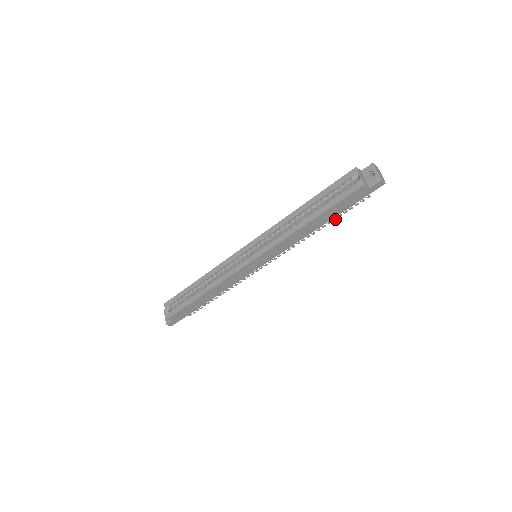
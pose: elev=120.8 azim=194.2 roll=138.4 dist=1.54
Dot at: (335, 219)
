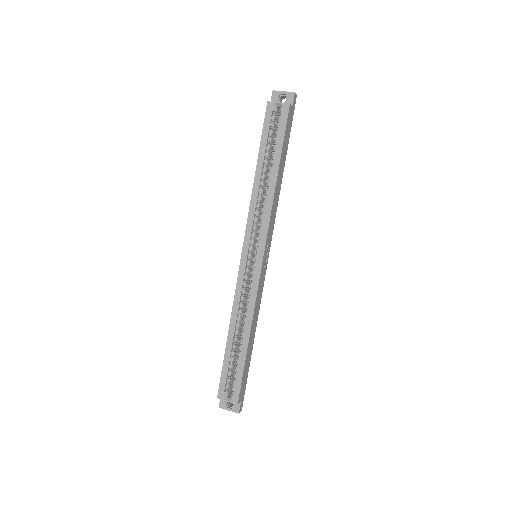
Dot at: occluded
